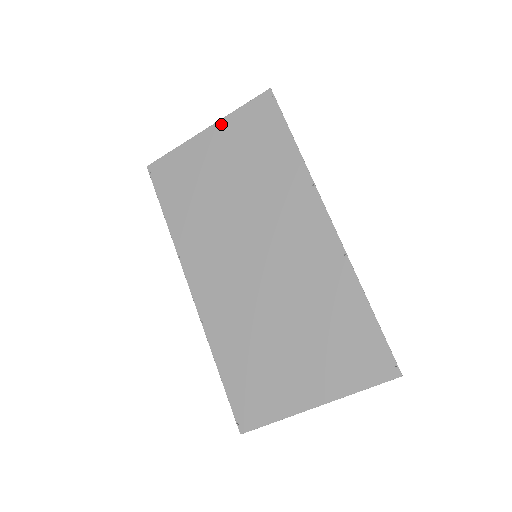
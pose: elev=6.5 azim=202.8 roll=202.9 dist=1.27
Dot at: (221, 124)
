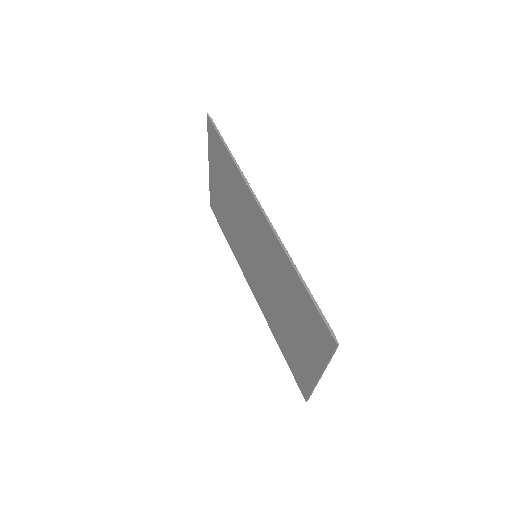
Dot at: (209, 157)
